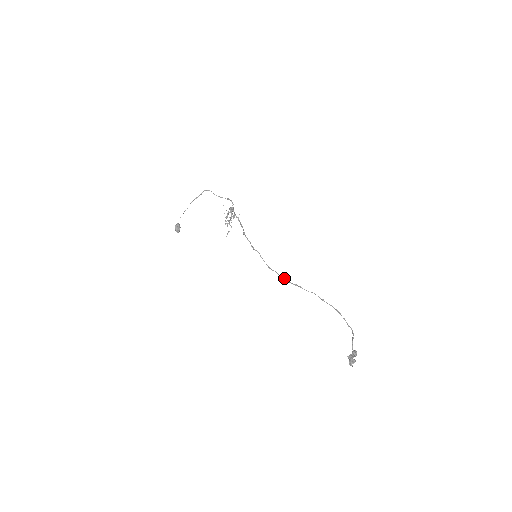
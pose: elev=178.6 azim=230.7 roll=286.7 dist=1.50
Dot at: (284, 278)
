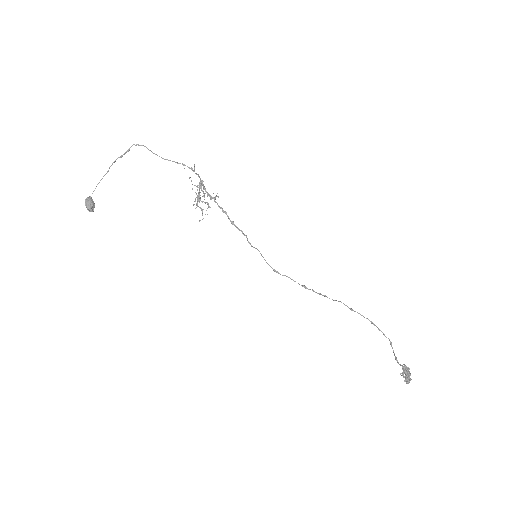
Dot at: (306, 287)
